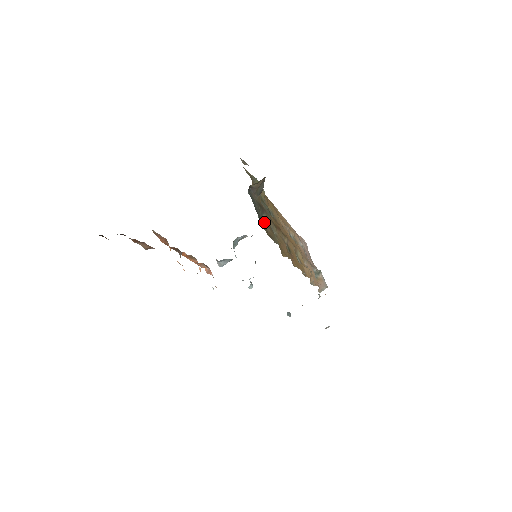
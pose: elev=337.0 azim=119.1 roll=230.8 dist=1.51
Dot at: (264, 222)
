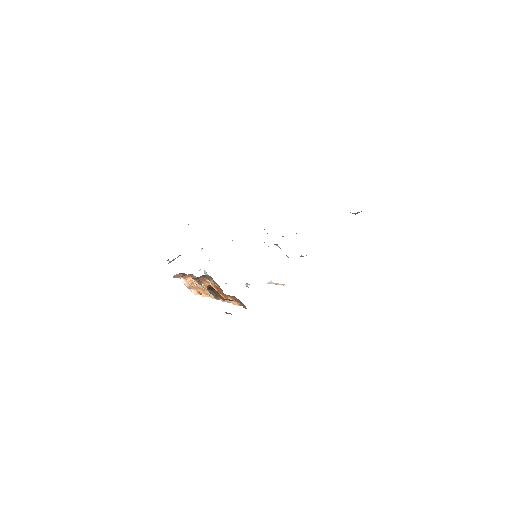
Dot at: occluded
